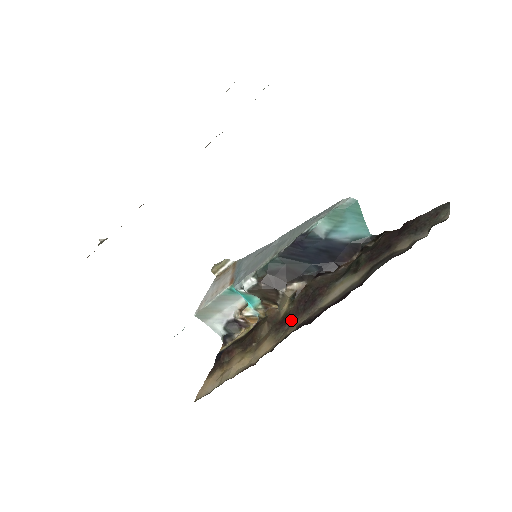
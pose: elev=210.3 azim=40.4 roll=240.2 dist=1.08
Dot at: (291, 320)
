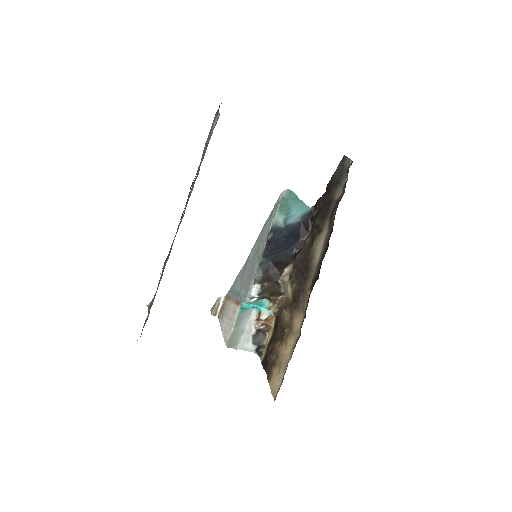
Dot at: (301, 292)
